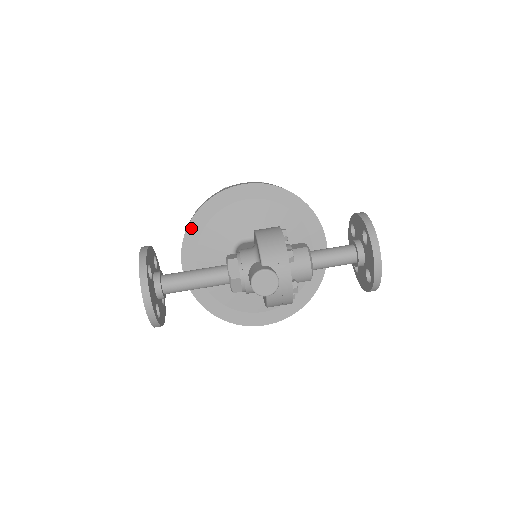
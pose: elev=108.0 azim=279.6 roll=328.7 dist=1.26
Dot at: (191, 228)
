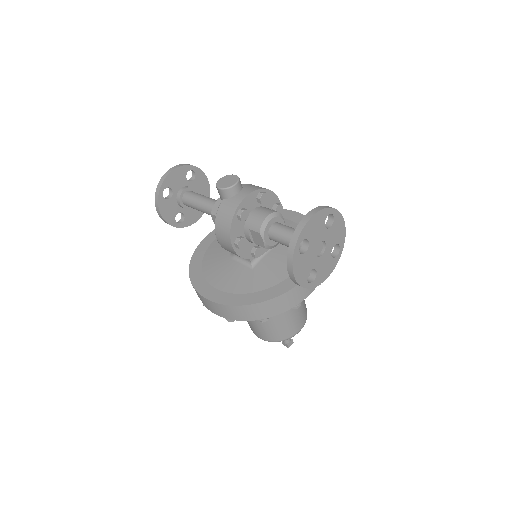
Dot at: occluded
